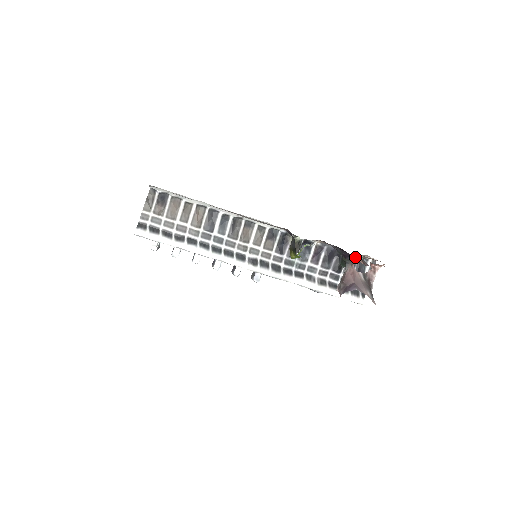
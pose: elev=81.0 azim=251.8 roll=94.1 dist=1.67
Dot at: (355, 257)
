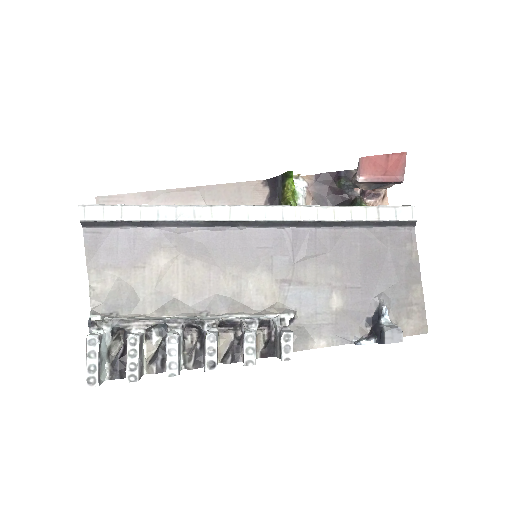
Dot at: occluded
